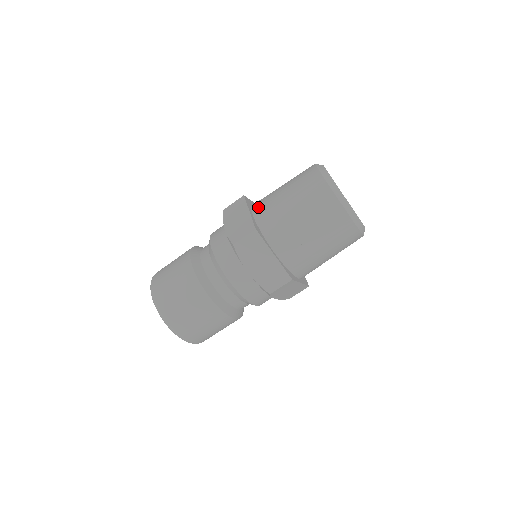
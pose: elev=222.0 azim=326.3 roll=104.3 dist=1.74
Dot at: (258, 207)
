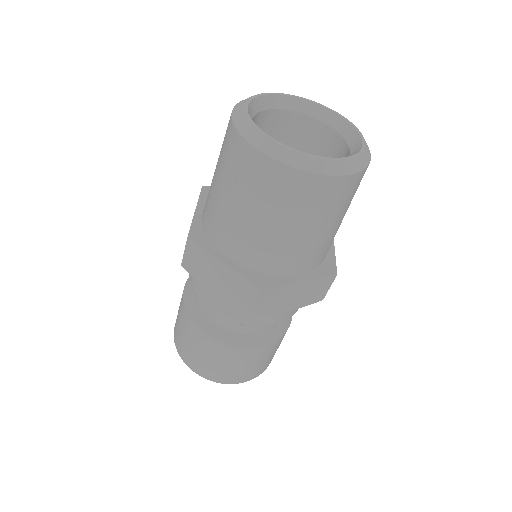
Dot at: occluded
